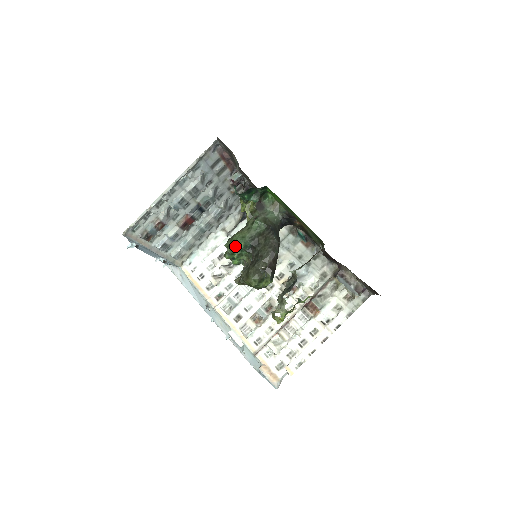
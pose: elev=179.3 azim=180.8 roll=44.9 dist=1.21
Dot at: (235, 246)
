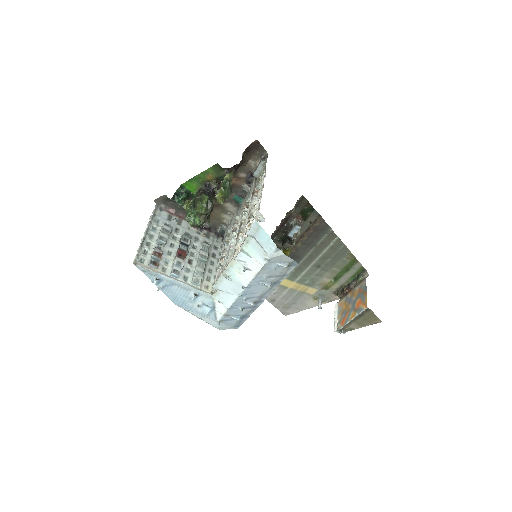
Dot at: (187, 214)
